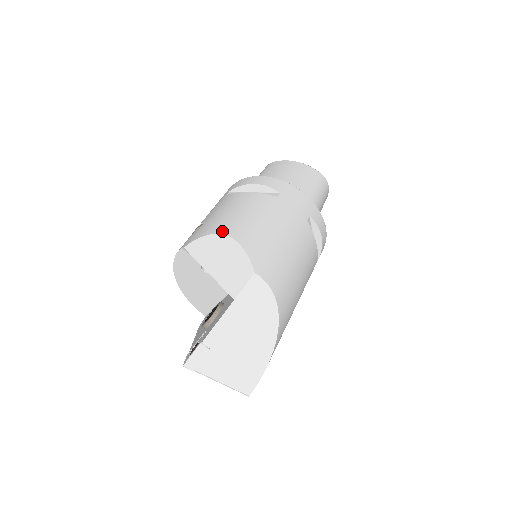
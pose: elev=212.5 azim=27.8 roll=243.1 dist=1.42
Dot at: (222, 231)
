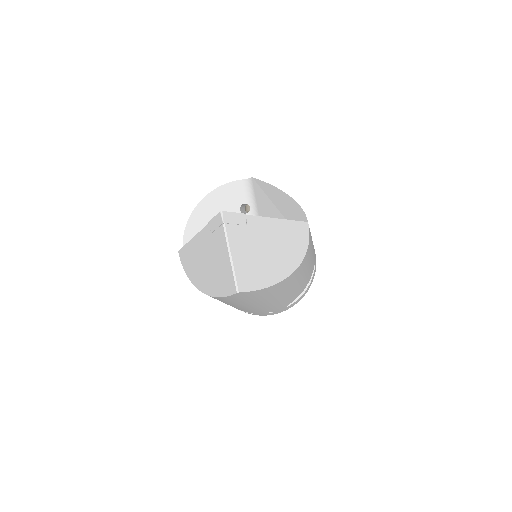
Dot at: (286, 194)
